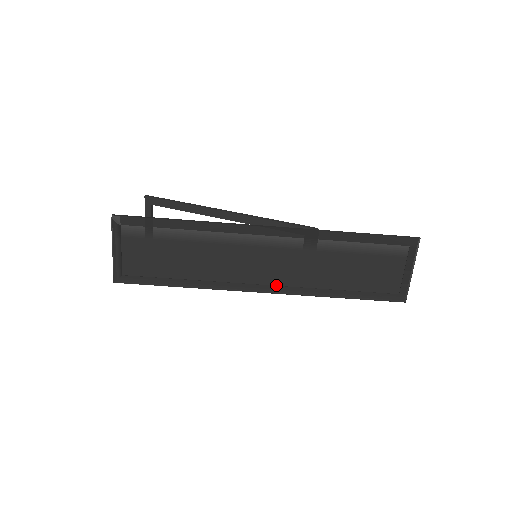
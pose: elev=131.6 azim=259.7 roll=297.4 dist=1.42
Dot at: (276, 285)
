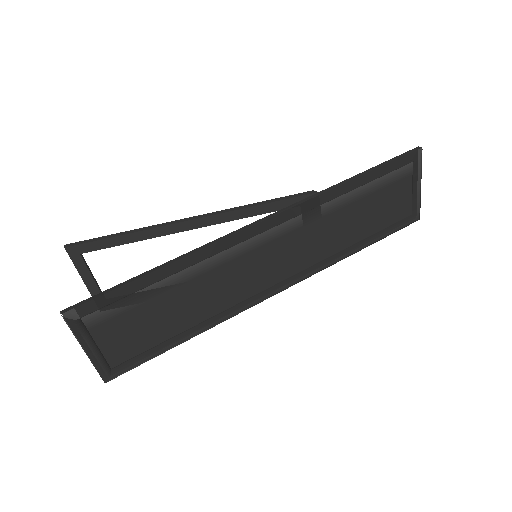
Dot at: (292, 275)
